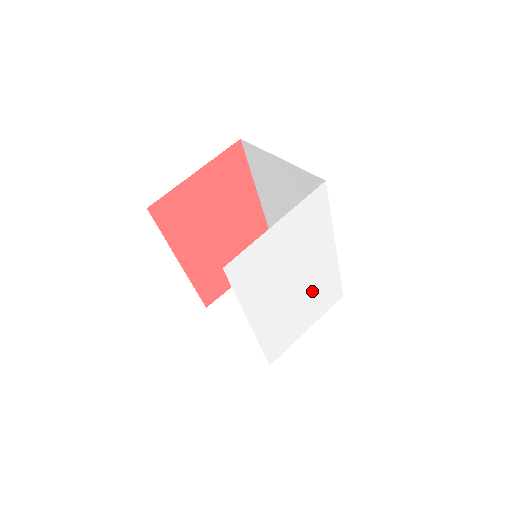
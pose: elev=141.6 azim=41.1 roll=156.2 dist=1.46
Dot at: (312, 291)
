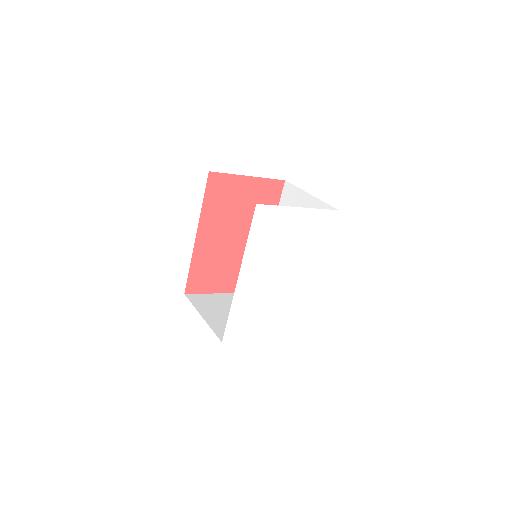
Dot at: (285, 300)
